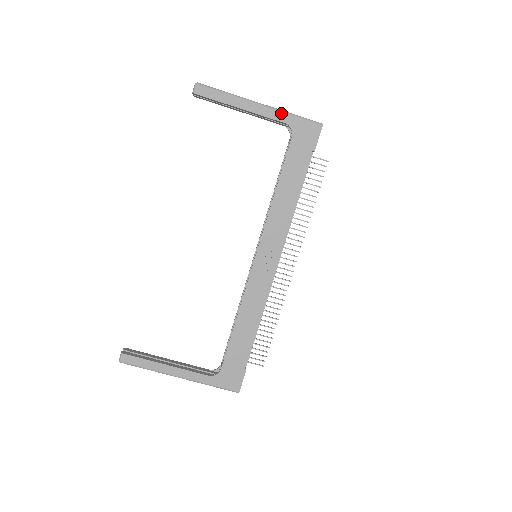
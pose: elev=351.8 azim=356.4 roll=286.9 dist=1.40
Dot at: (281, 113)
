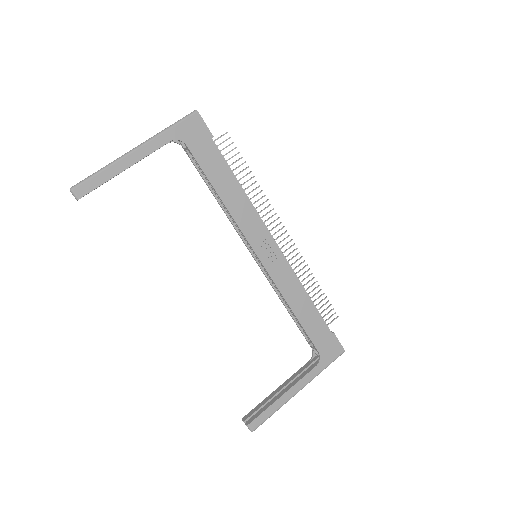
Dot at: (159, 137)
